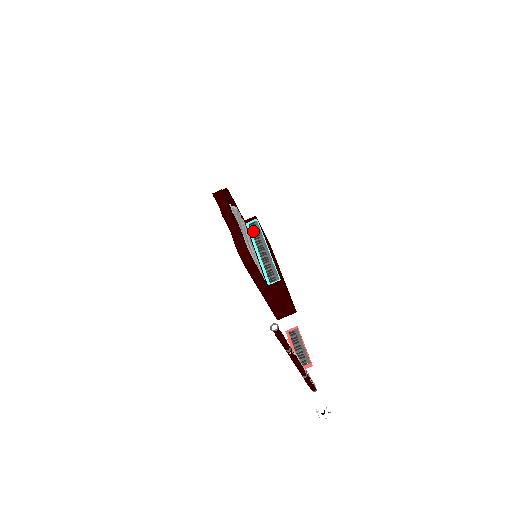
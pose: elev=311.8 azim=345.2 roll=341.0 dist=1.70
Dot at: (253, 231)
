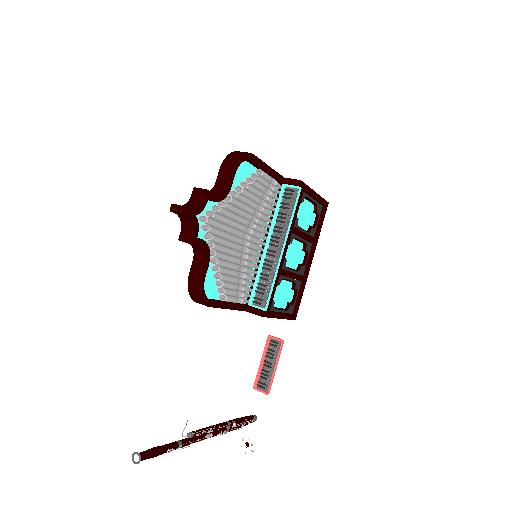
Dot at: (283, 204)
